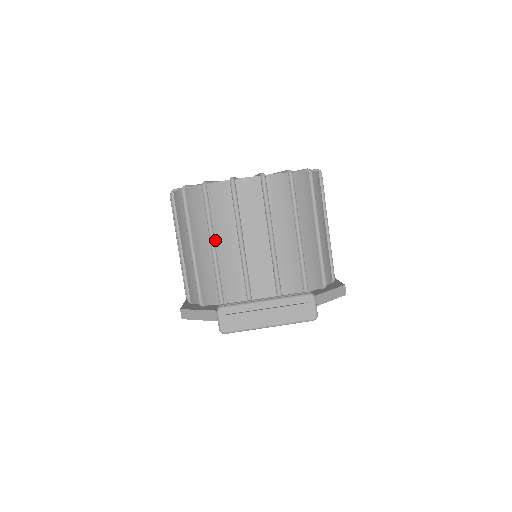
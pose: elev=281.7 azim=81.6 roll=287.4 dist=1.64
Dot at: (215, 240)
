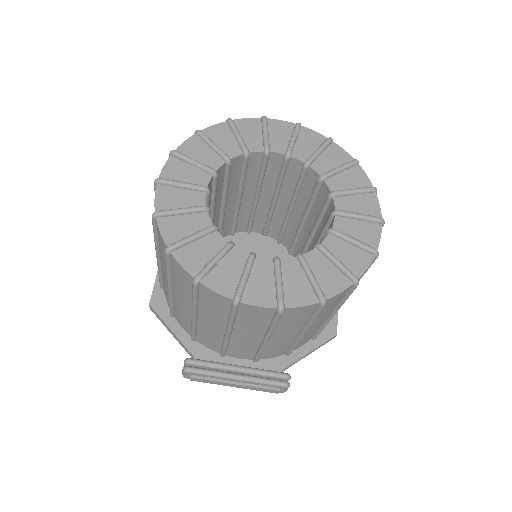
Dot at: (198, 314)
